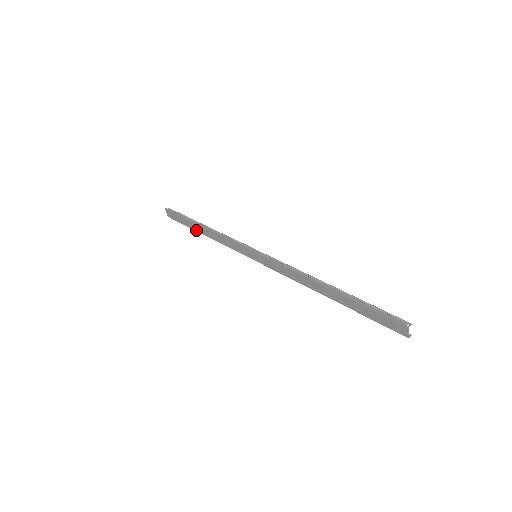
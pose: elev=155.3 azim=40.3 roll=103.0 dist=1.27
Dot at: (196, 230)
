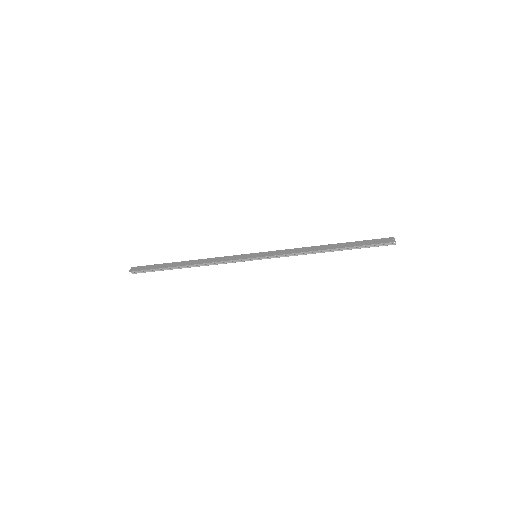
Dot at: (176, 266)
